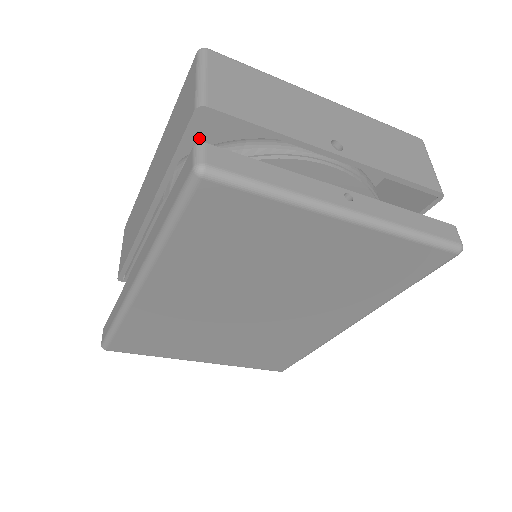
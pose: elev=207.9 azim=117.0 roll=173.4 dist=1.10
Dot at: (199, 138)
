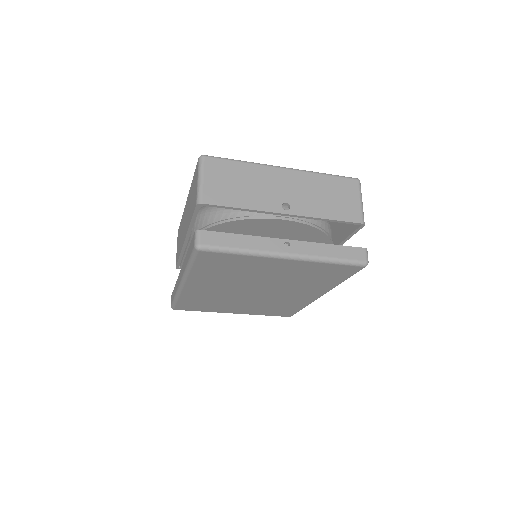
Dot at: occluded
